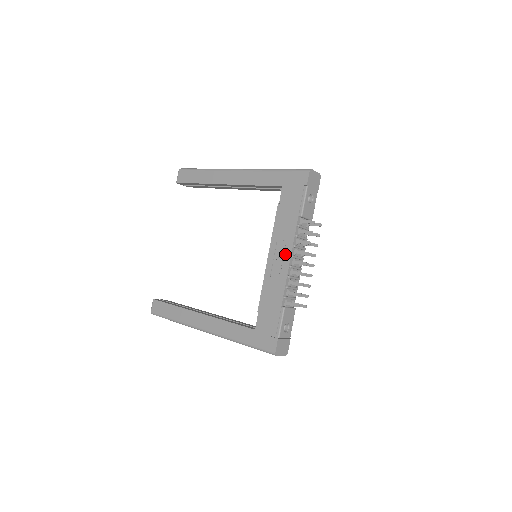
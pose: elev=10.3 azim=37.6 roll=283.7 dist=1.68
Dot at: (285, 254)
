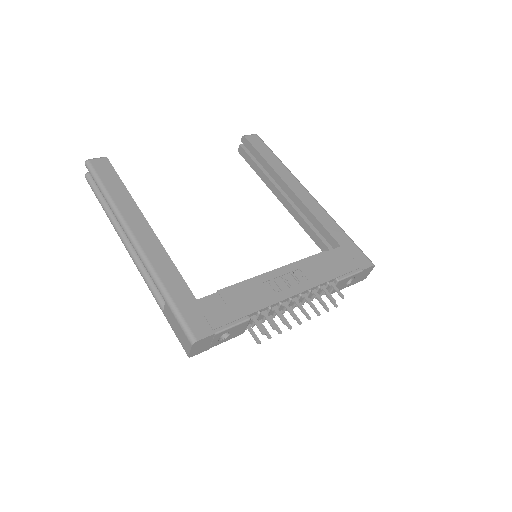
Dot at: (297, 285)
